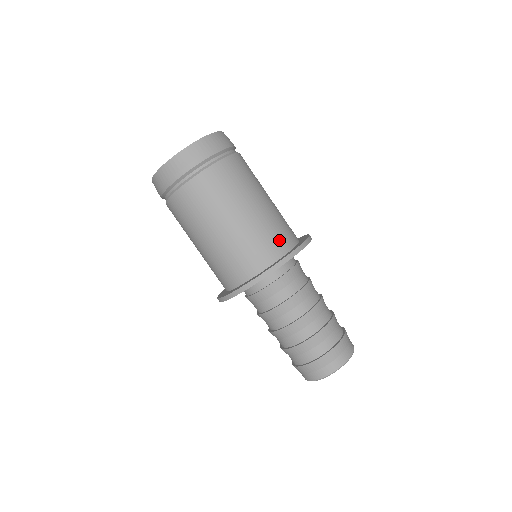
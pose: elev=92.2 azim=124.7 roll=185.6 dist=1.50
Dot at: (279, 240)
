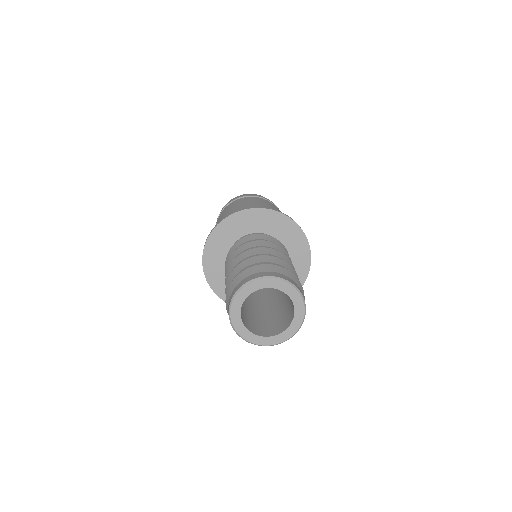
Dot at: occluded
